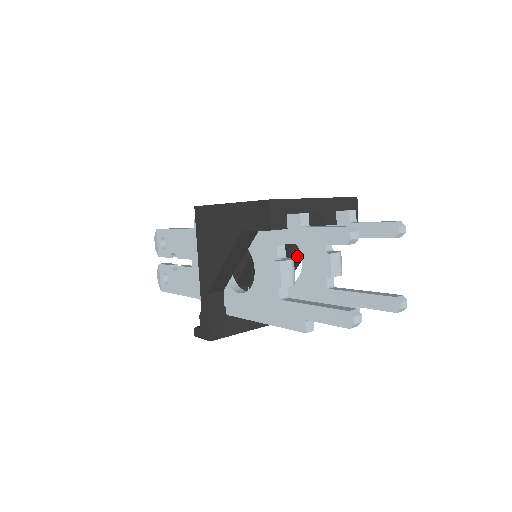
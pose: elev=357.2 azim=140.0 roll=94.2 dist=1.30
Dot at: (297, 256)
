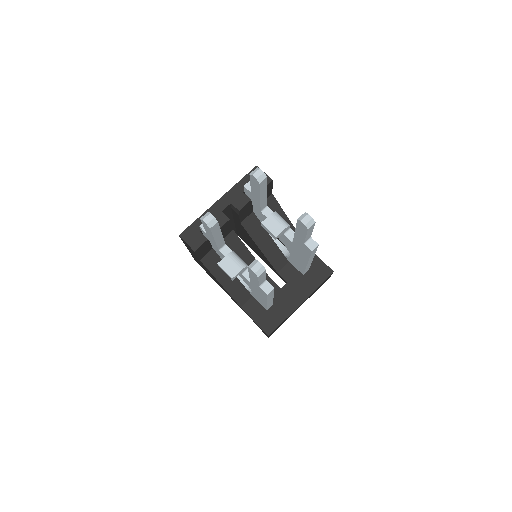
Dot at: occluded
